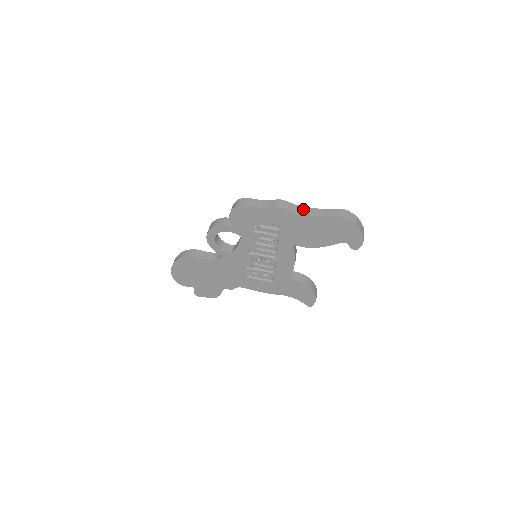
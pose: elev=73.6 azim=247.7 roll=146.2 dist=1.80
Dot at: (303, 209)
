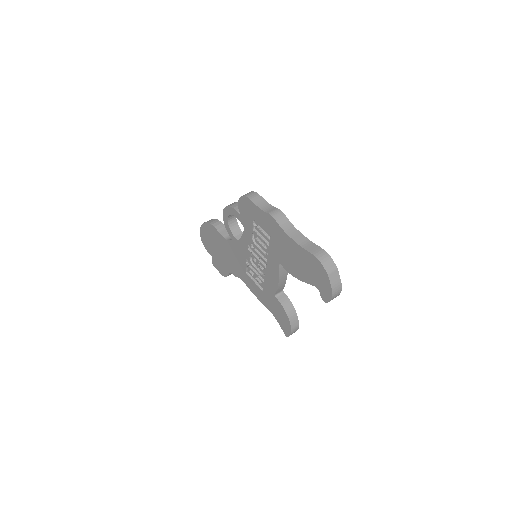
Dot at: (294, 231)
